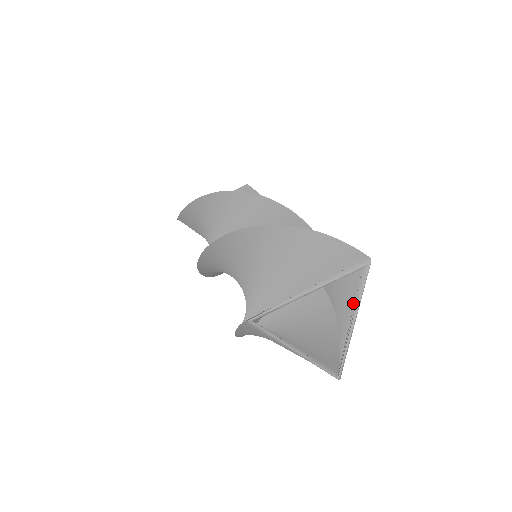
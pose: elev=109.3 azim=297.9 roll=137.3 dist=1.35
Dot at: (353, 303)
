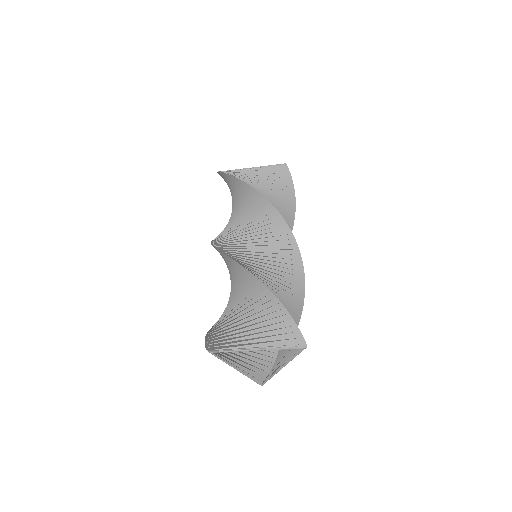
Dot at: (286, 359)
